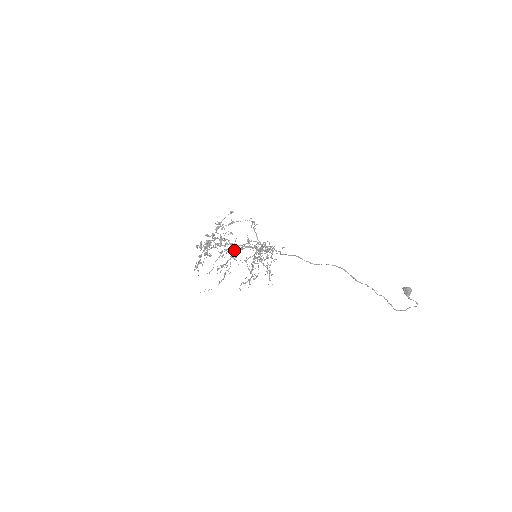
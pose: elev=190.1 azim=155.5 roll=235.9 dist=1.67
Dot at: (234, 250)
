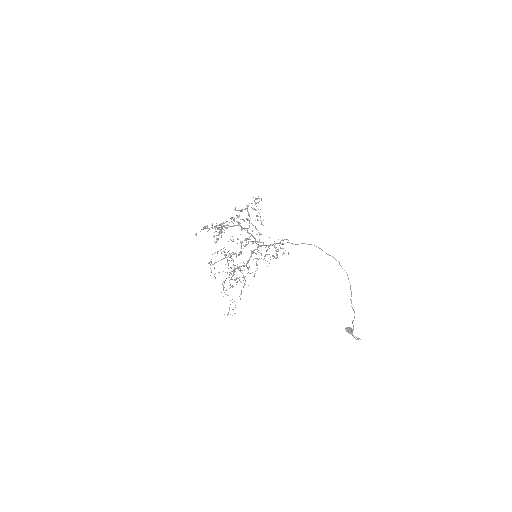
Dot at: (242, 241)
